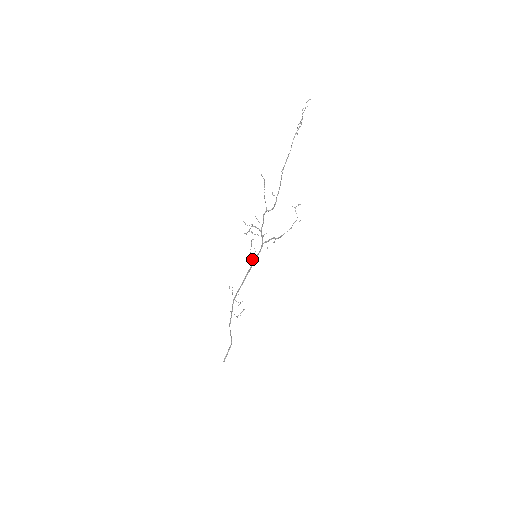
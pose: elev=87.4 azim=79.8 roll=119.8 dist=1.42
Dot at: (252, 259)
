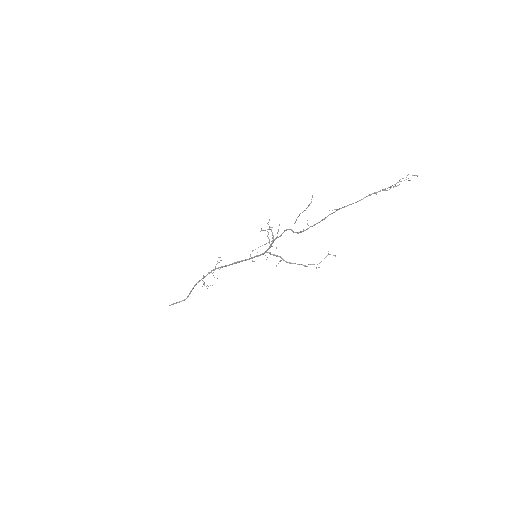
Dot at: occluded
